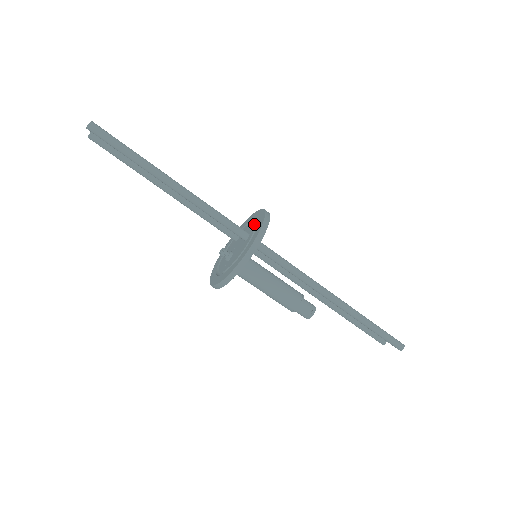
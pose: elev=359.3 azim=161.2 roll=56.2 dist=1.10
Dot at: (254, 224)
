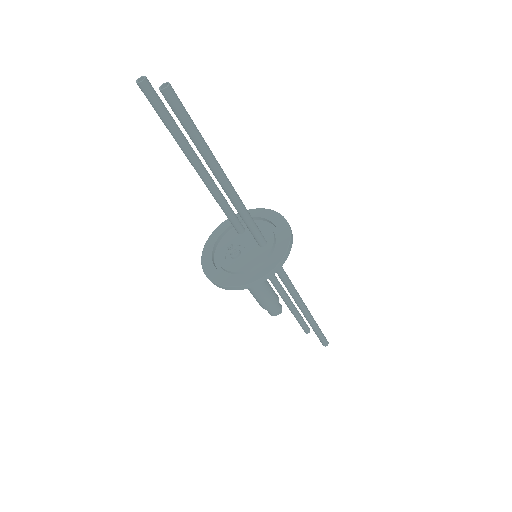
Dot at: (271, 230)
